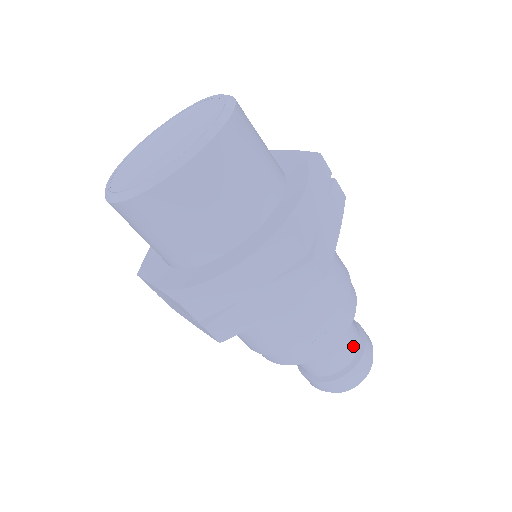
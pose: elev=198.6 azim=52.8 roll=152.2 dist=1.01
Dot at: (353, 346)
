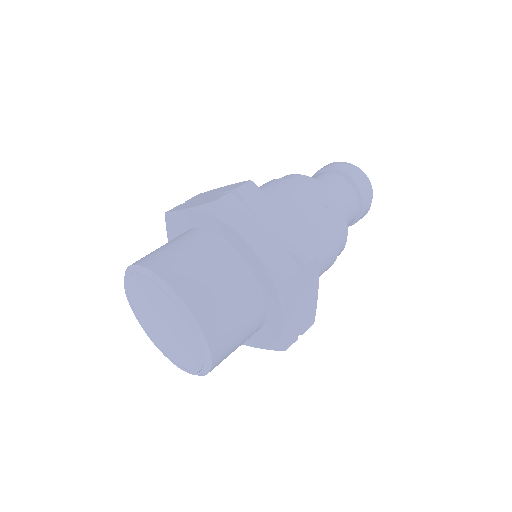
Dot at: (352, 220)
